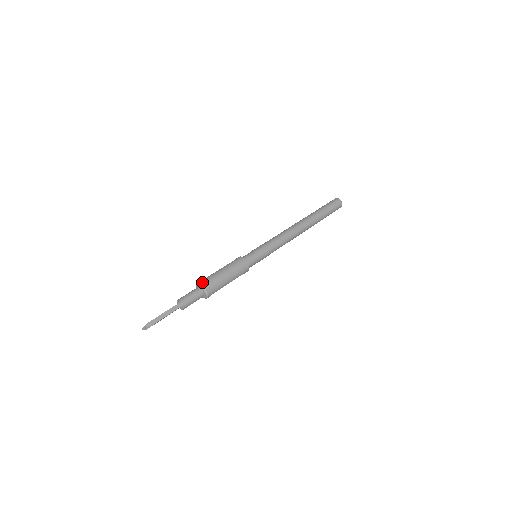
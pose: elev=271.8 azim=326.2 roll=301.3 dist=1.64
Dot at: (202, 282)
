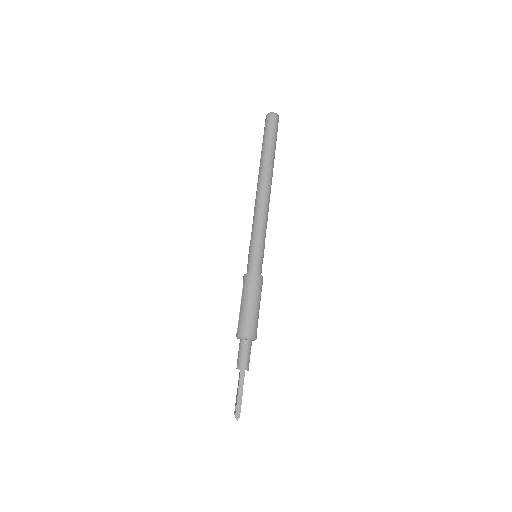
Dot at: (239, 334)
